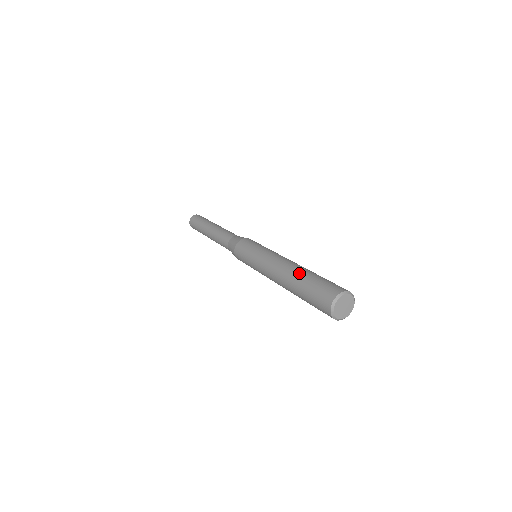
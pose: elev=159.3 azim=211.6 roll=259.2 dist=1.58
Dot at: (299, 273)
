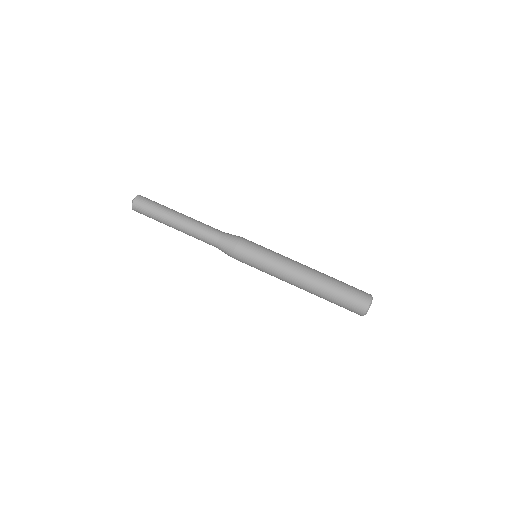
Dot at: (324, 288)
